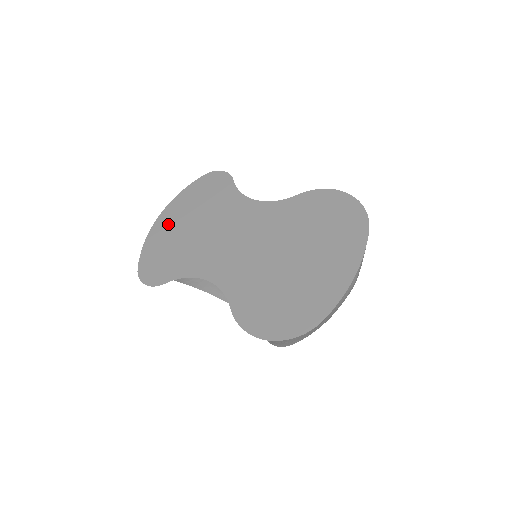
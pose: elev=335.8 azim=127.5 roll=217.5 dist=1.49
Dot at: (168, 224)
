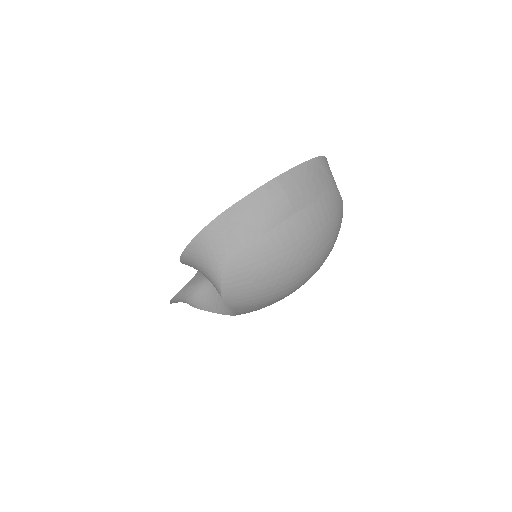
Dot at: occluded
